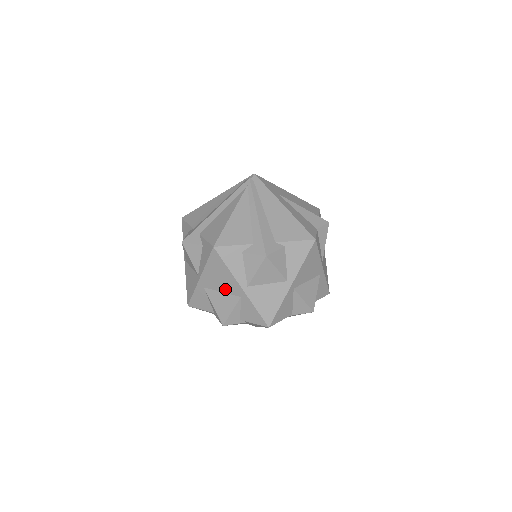
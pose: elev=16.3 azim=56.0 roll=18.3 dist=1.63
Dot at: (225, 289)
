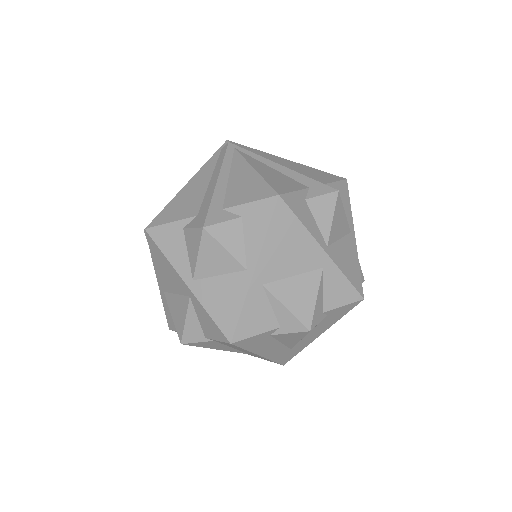
Dot at: (298, 267)
